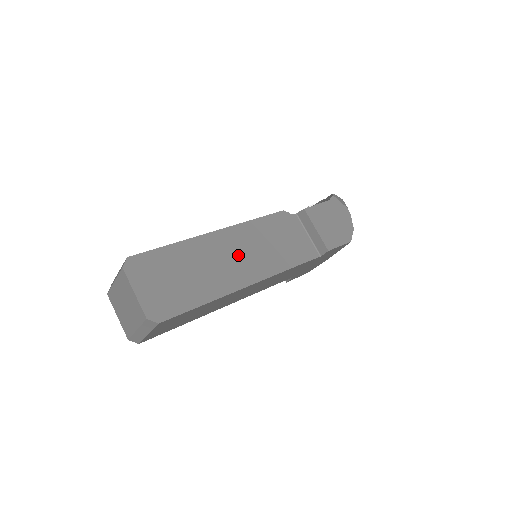
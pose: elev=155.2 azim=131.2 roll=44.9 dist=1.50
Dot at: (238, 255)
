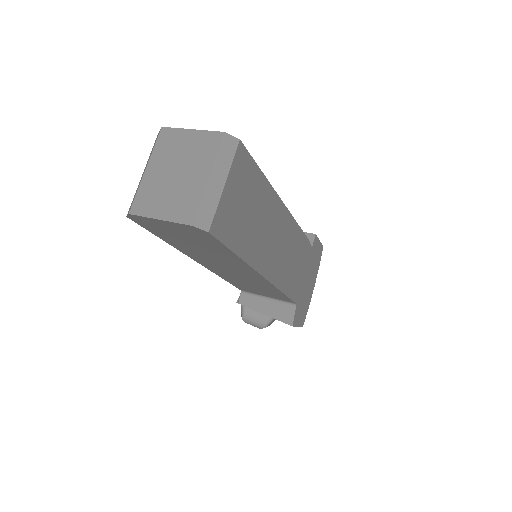
Dot at: occluded
